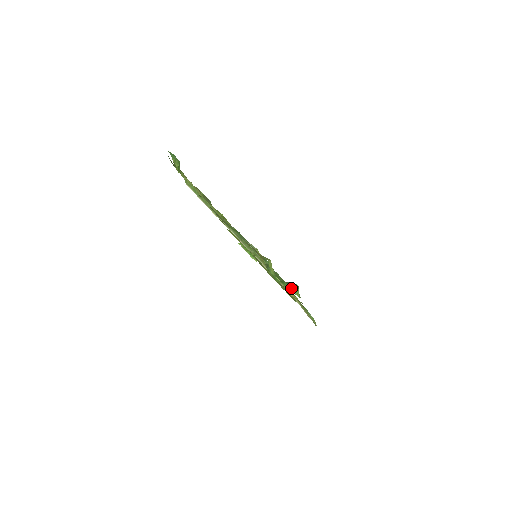
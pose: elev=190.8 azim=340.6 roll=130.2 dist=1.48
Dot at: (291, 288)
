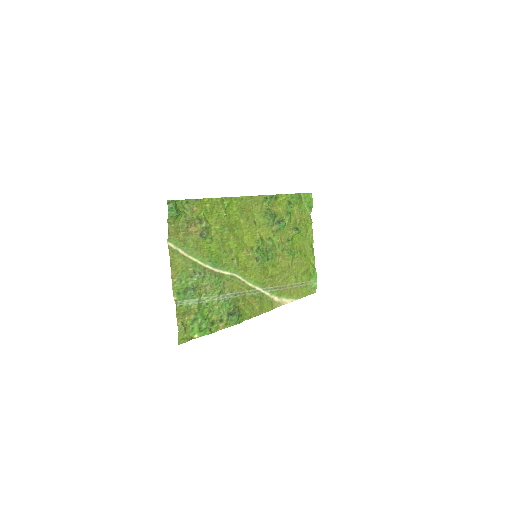
Dot at: (229, 319)
